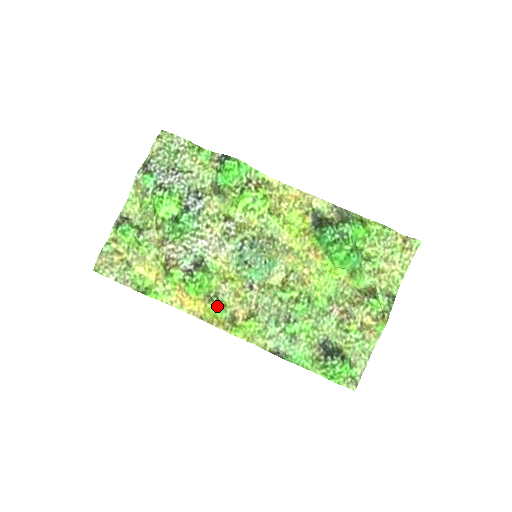
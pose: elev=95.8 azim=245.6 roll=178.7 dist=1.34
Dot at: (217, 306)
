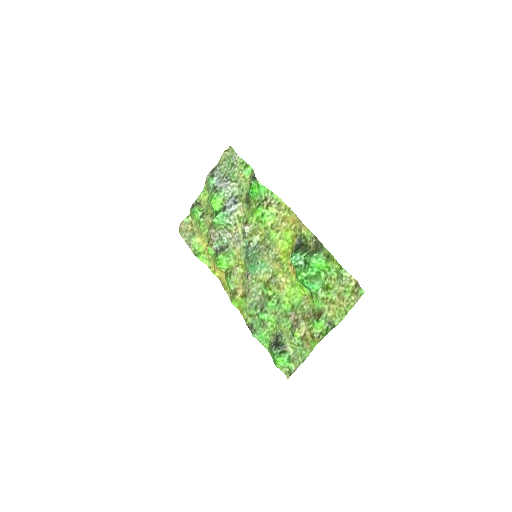
Dot at: (228, 281)
